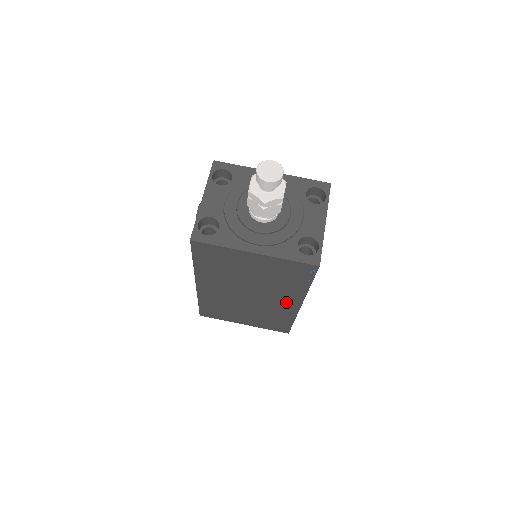
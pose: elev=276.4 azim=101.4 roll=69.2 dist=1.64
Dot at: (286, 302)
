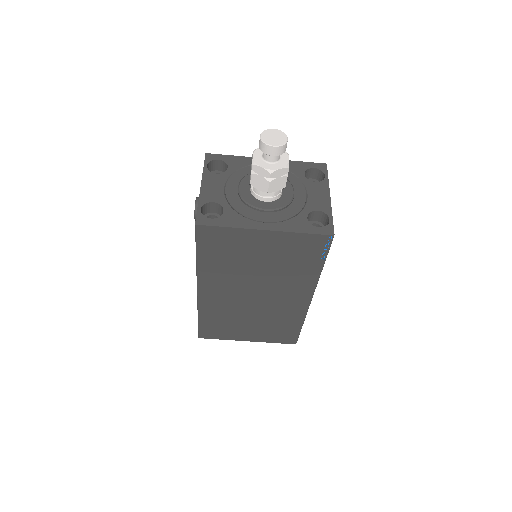
Dot at: (296, 297)
